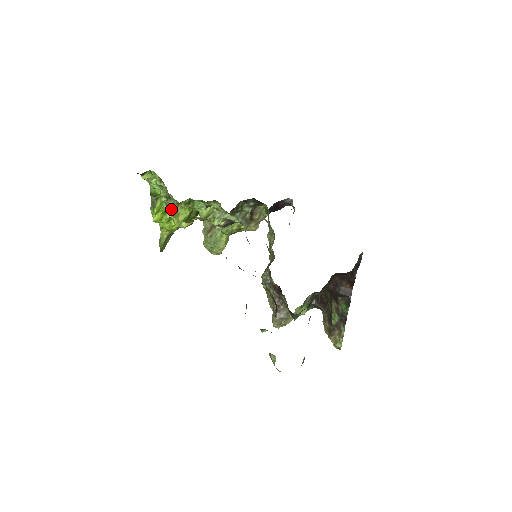
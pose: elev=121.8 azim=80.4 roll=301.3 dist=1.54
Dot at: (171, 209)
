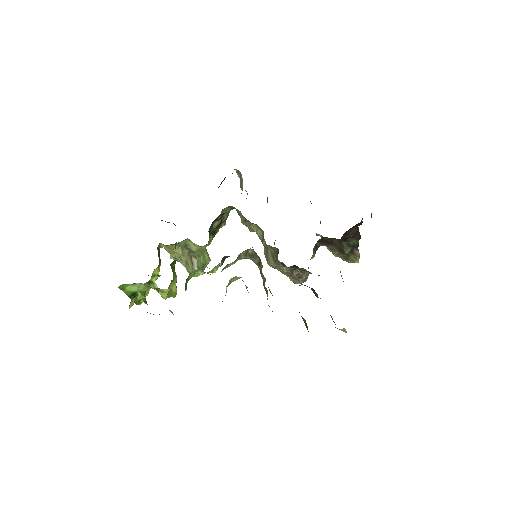
Dot at: (165, 295)
